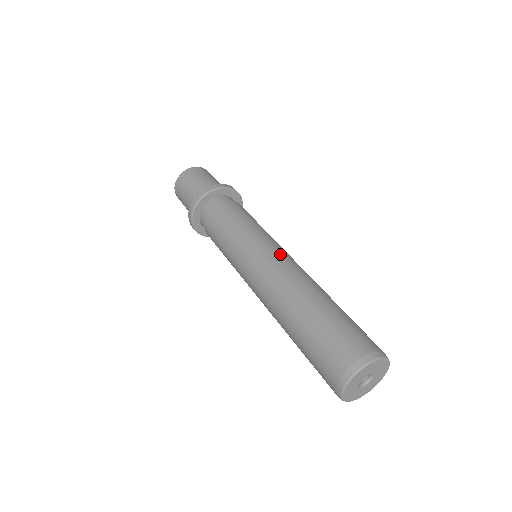
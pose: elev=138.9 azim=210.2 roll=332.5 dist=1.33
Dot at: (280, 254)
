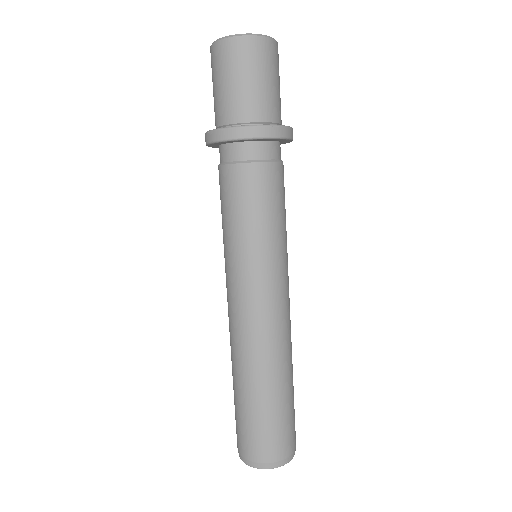
Dot at: (243, 305)
